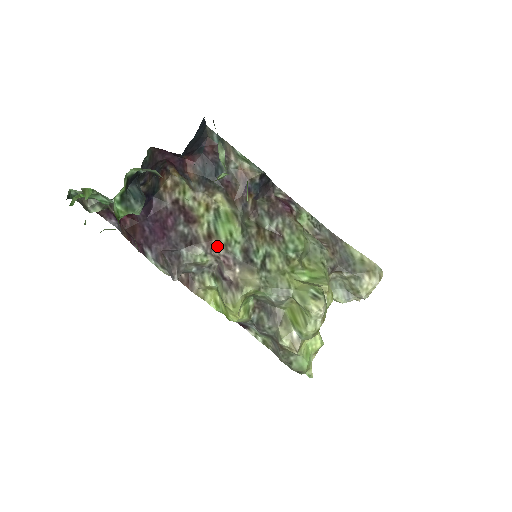
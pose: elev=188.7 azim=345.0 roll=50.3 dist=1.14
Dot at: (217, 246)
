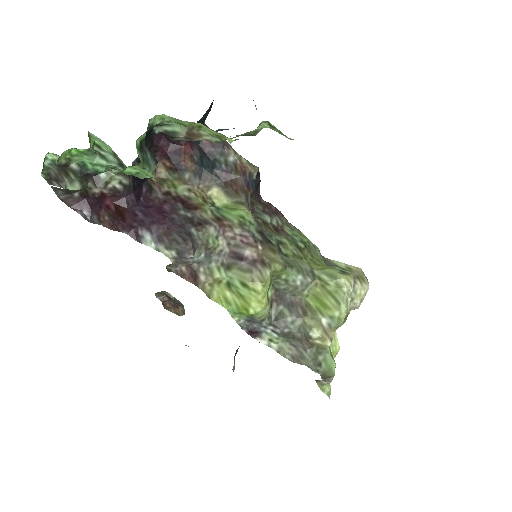
Dot at: (231, 226)
